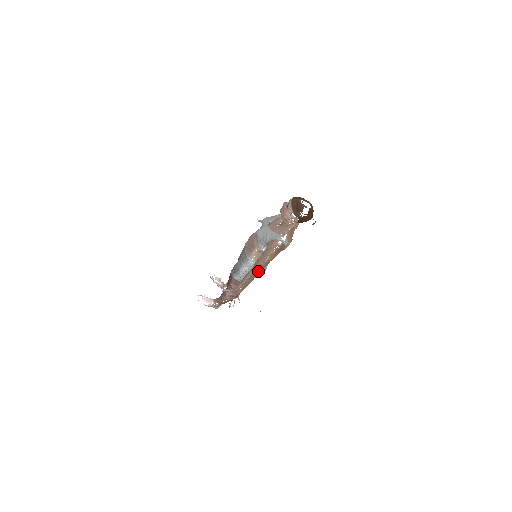
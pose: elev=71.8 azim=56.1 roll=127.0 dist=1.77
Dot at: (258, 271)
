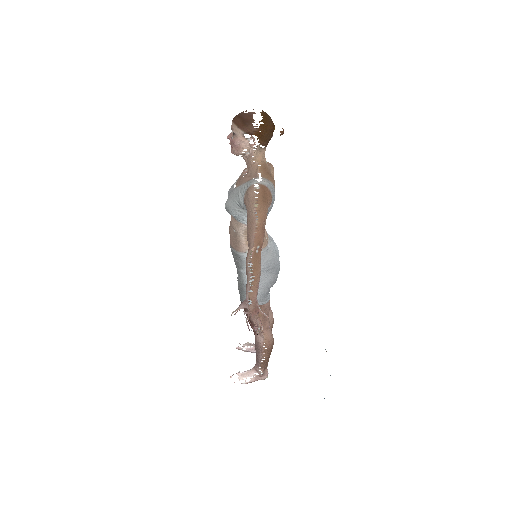
Dot at: (258, 250)
